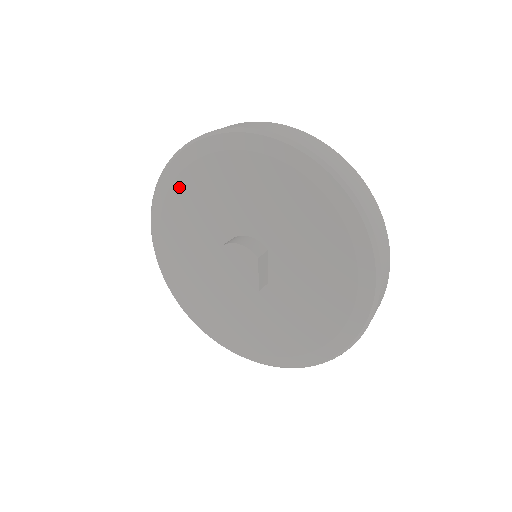
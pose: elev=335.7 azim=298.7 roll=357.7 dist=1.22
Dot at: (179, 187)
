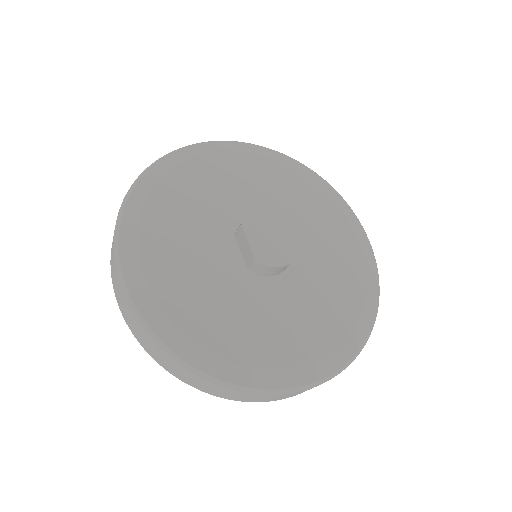
Dot at: (160, 195)
